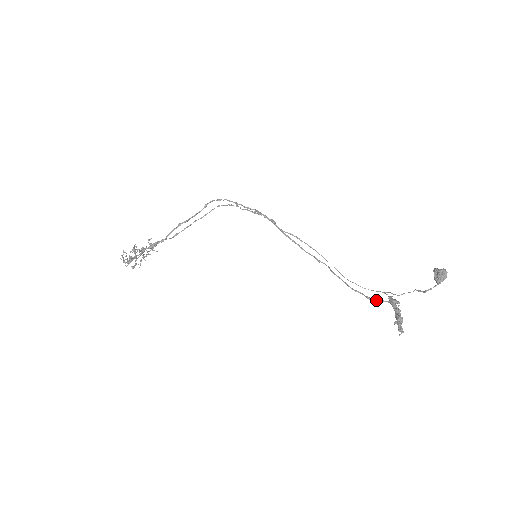
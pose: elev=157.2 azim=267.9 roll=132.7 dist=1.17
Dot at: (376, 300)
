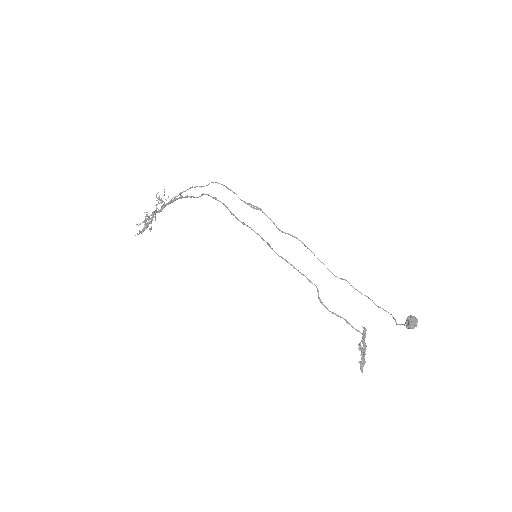
Dot at: (353, 327)
